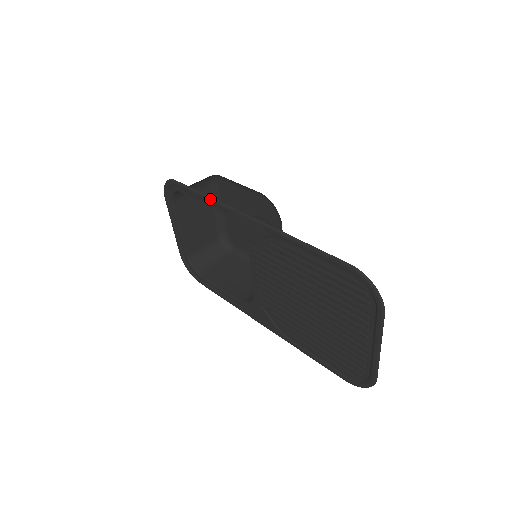
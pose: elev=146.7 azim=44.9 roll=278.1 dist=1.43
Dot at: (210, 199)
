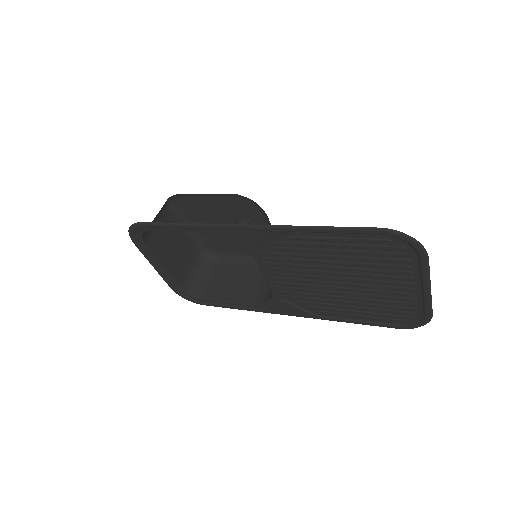
Dot at: (191, 225)
